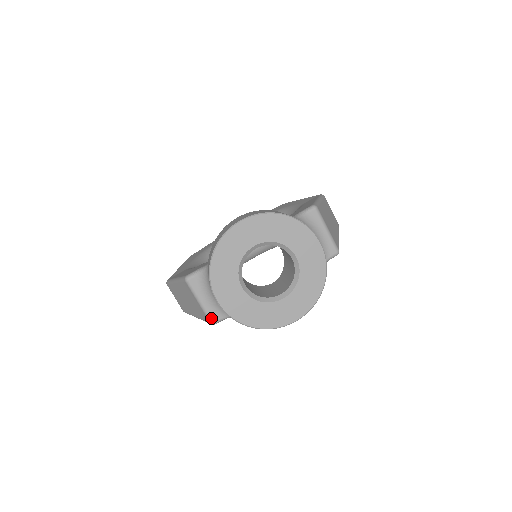
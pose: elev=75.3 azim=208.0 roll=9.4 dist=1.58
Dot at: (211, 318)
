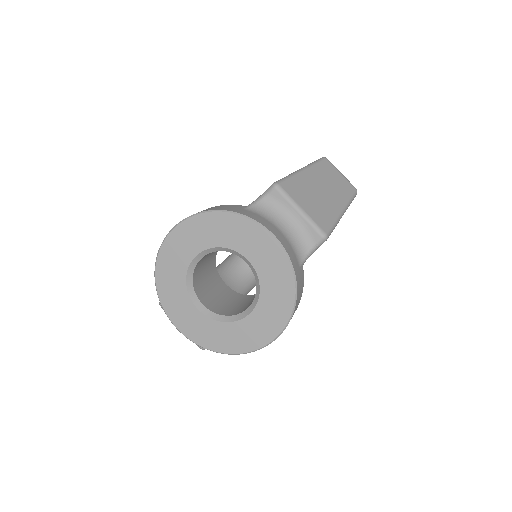
Dot at: occluded
